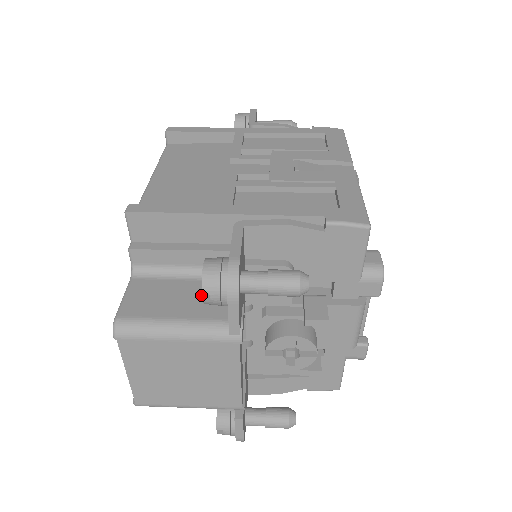
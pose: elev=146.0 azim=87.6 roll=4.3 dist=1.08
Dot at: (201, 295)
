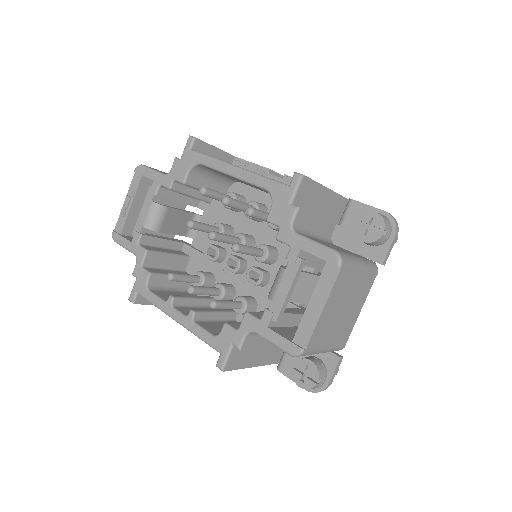
Dot at: (339, 248)
